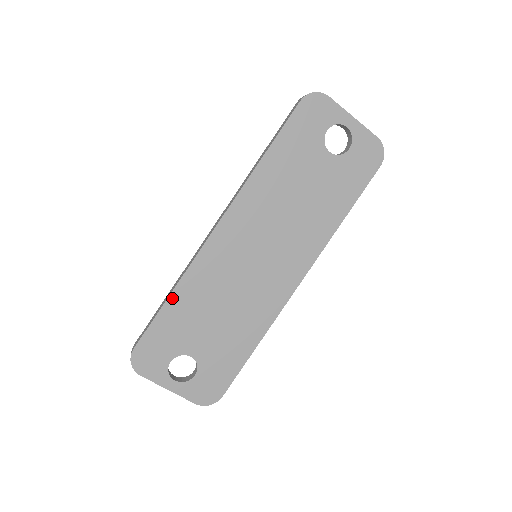
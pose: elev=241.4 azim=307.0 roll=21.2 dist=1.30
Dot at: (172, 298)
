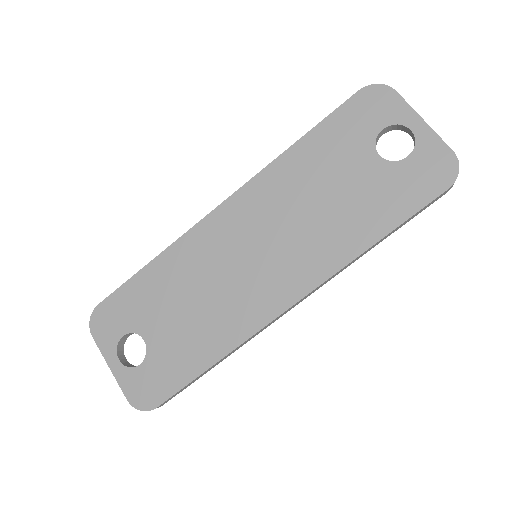
Dot at: (151, 265)
